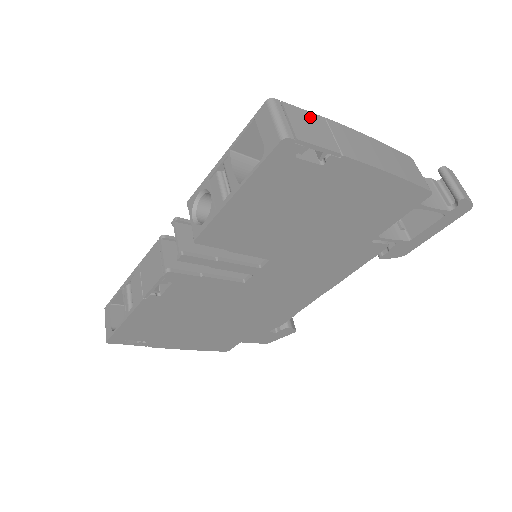
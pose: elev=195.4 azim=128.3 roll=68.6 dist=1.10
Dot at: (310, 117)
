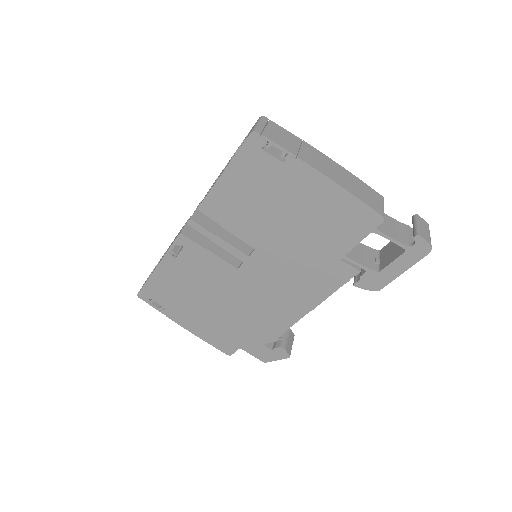
Dot at: (288, 134)
